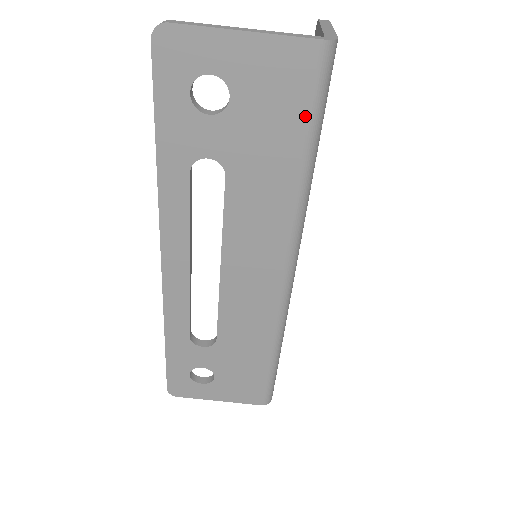
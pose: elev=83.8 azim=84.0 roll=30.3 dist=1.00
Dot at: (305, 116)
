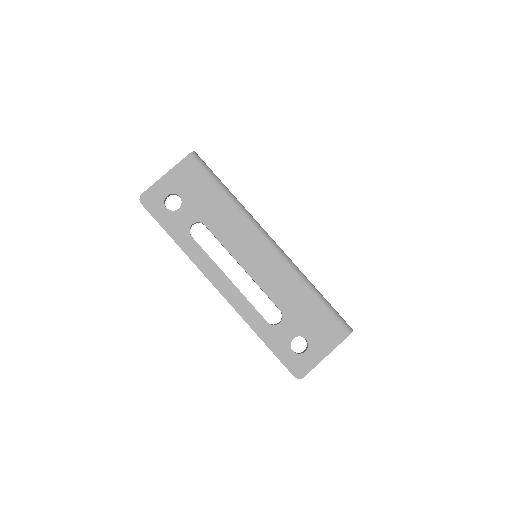
Dot at: (208, 178)
